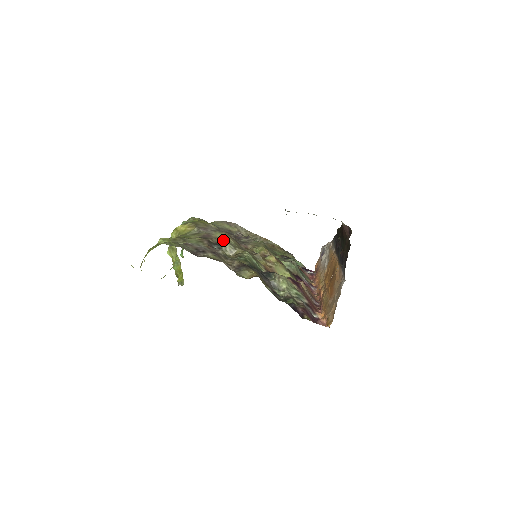
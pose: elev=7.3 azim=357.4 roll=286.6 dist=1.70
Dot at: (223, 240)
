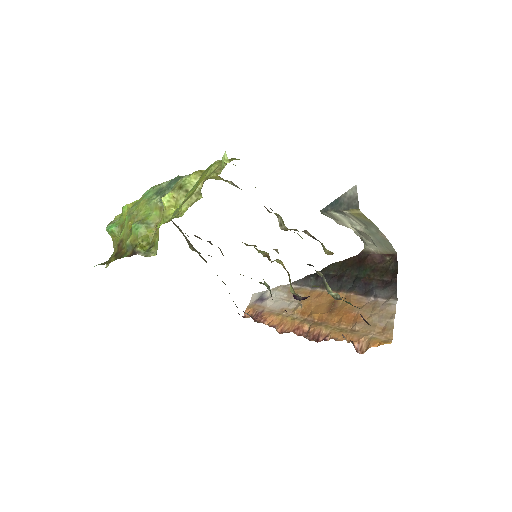
Dot at: occluded
